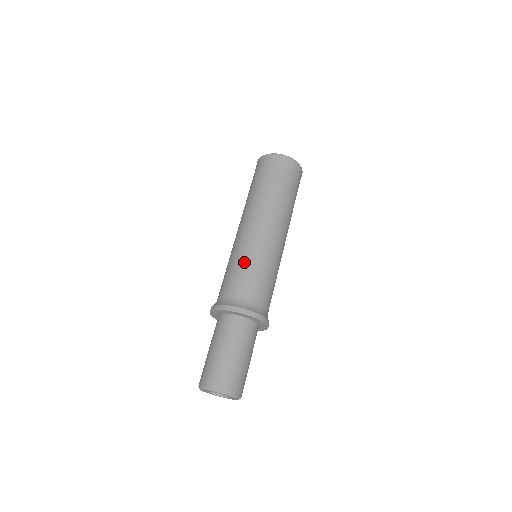
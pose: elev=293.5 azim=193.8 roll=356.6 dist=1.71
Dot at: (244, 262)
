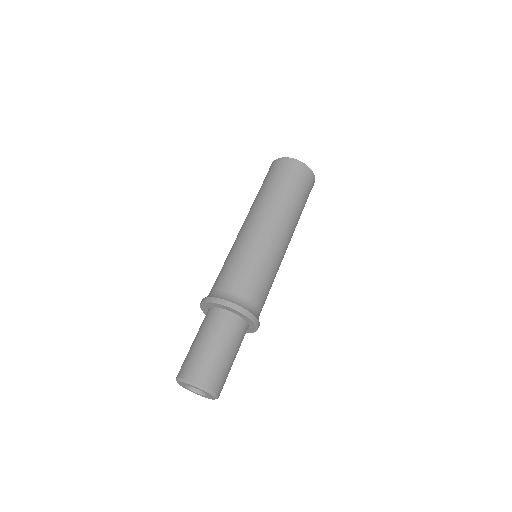
Dot at: (241, 258)
